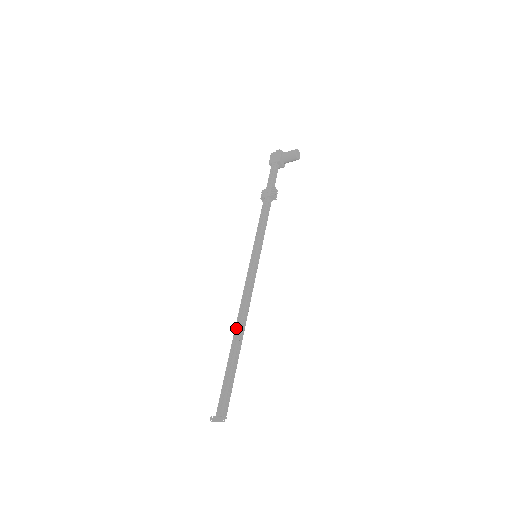
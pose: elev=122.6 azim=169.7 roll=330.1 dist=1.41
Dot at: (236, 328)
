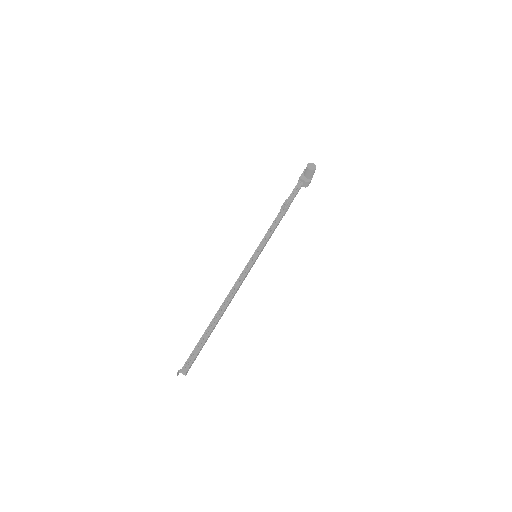
Dot at: (218, 310)
